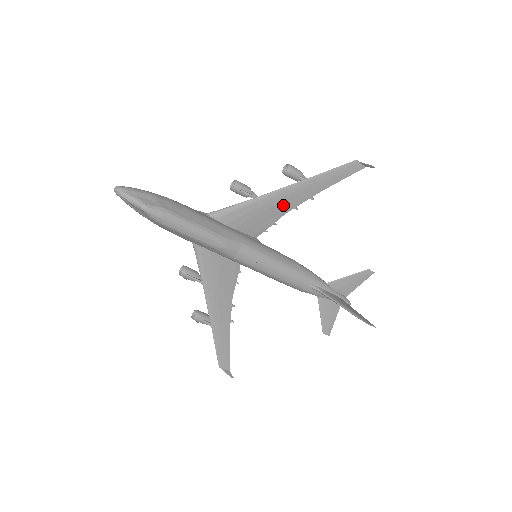
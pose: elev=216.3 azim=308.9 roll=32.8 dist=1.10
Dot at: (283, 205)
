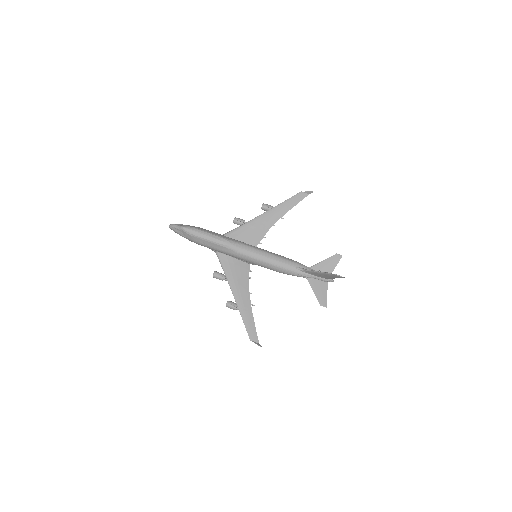
Dot at: (265, 224)
